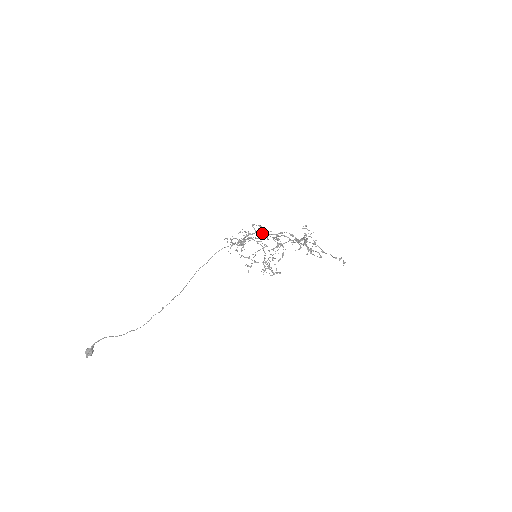
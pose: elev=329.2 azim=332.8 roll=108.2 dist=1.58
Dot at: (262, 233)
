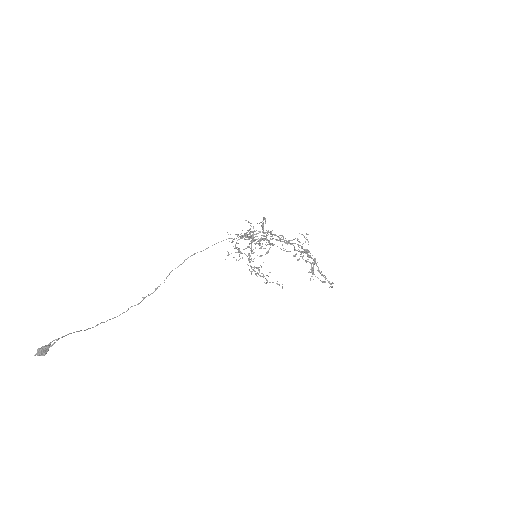
Dot at: (275, 235)
